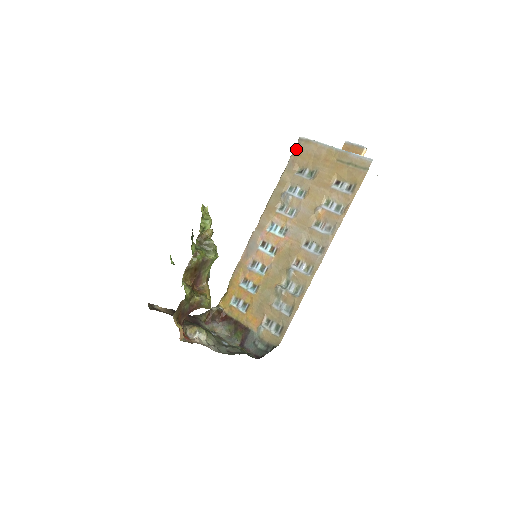
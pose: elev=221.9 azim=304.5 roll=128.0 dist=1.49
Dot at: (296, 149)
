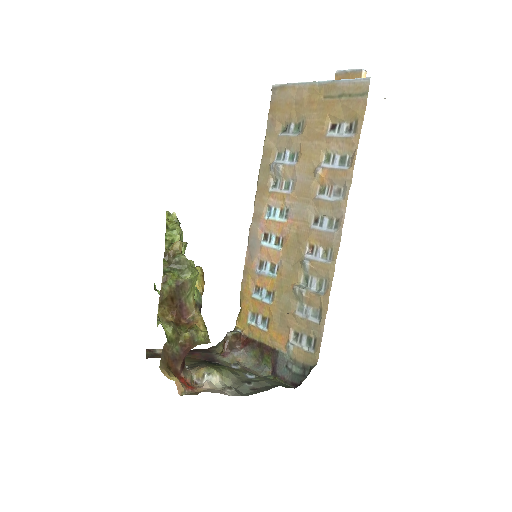
Dot at: (272, 103)
